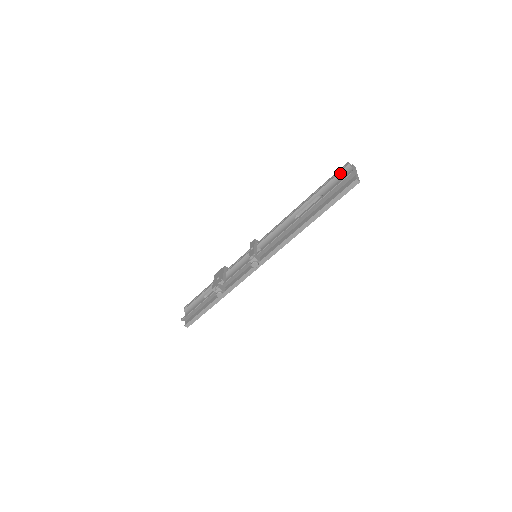
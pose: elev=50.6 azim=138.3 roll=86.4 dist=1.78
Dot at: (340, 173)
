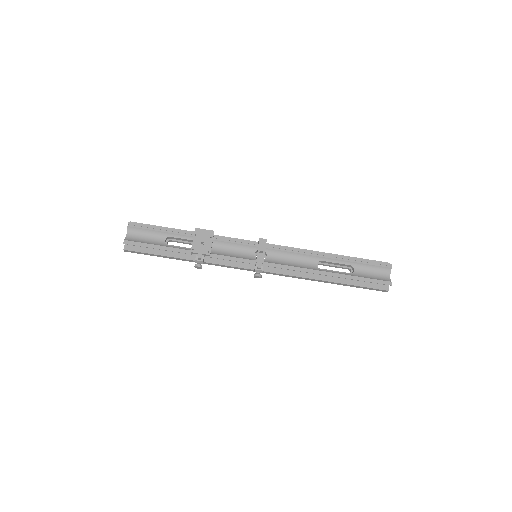
Dot at: (380, 267)
